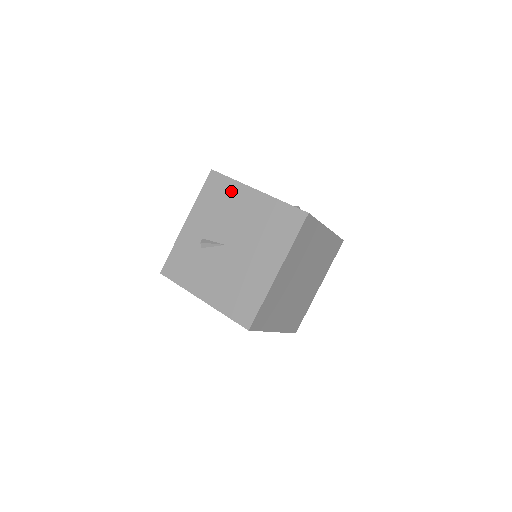
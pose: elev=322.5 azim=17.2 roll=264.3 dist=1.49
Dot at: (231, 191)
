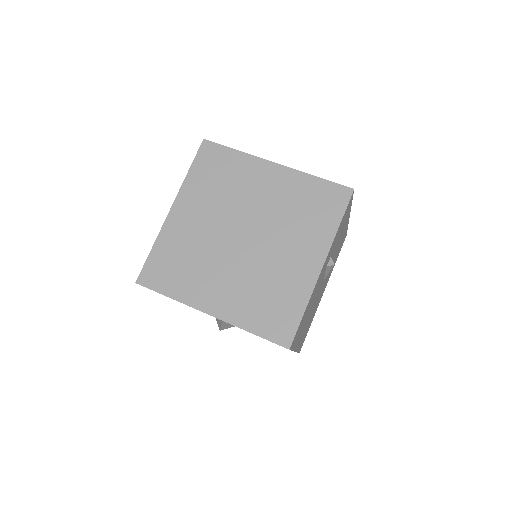
Dot at: occluded
